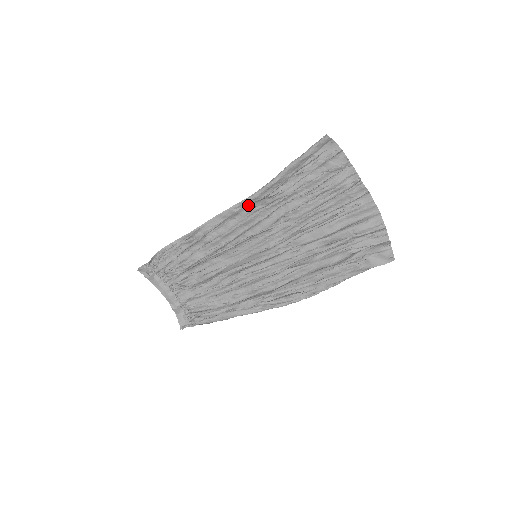
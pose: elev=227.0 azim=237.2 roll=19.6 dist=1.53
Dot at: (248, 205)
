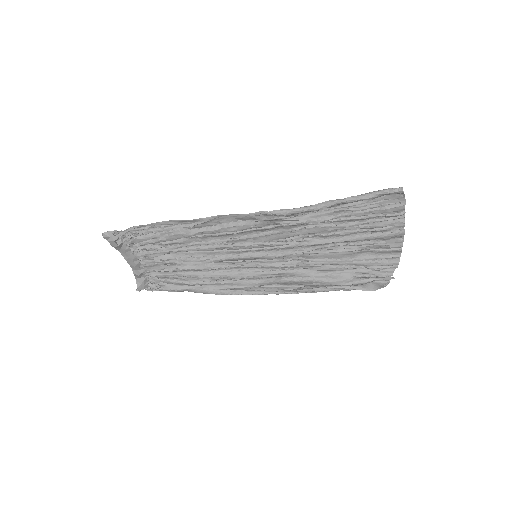
Dot at: (276, 219)
